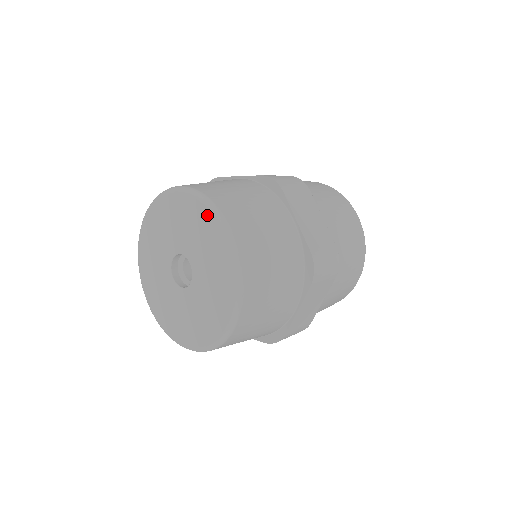
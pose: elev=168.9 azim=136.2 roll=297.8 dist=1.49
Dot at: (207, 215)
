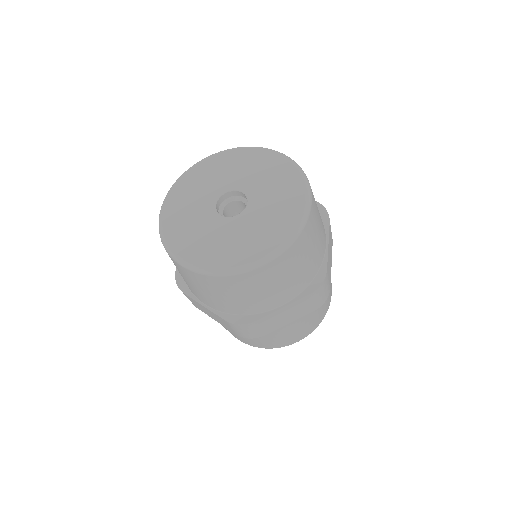
Dot at: (249, 152)
